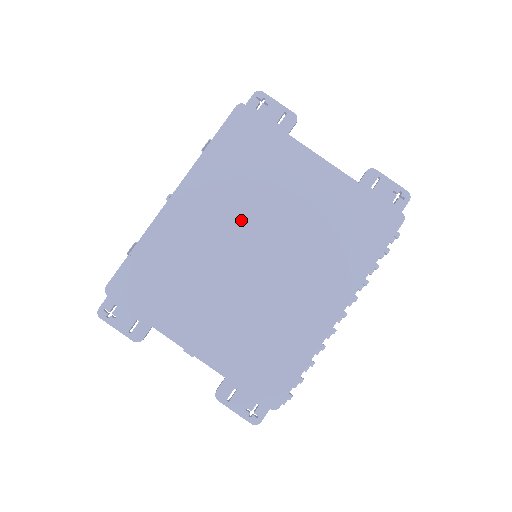
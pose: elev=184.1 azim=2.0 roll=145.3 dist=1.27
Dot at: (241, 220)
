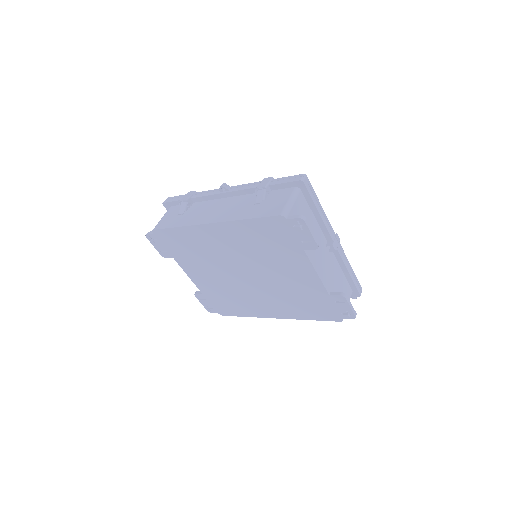
Dot at: (245, 260)
